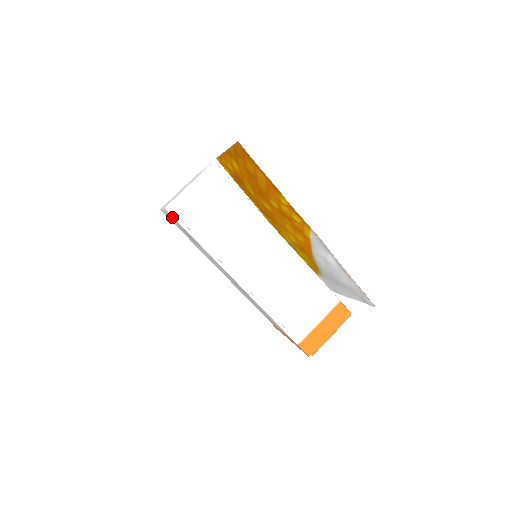
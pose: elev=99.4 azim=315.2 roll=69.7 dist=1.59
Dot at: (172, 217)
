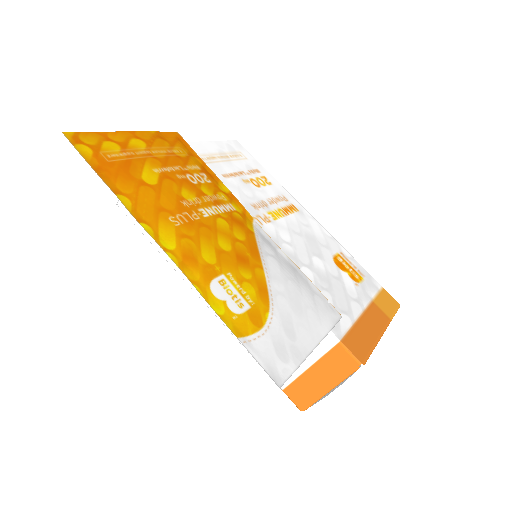
Dot at: occluded
